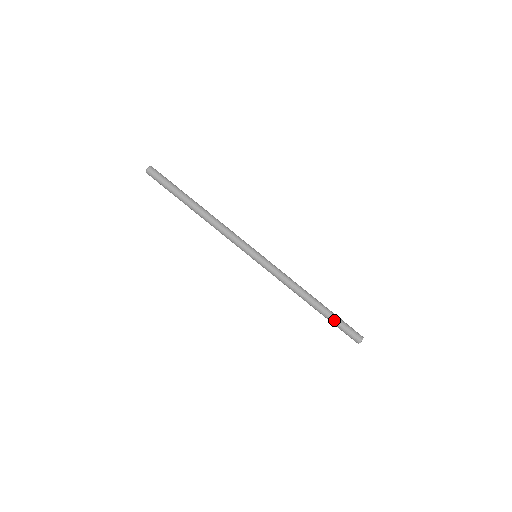
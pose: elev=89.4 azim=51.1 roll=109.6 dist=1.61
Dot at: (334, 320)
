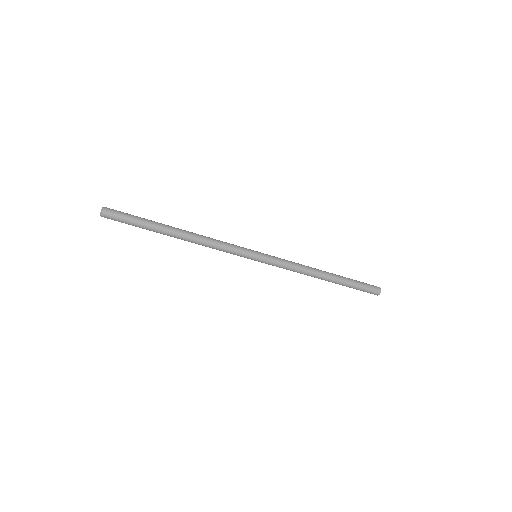
Dot at: occluded
